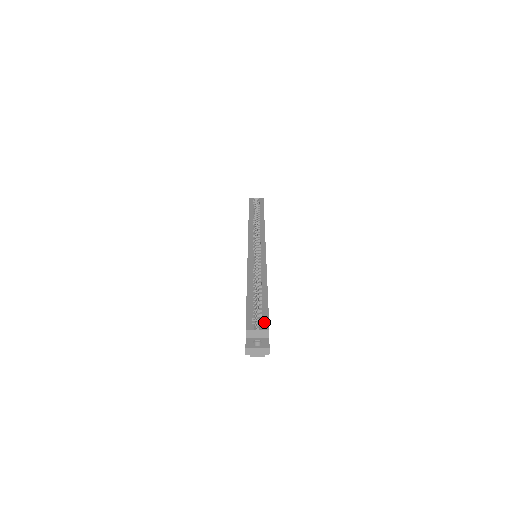
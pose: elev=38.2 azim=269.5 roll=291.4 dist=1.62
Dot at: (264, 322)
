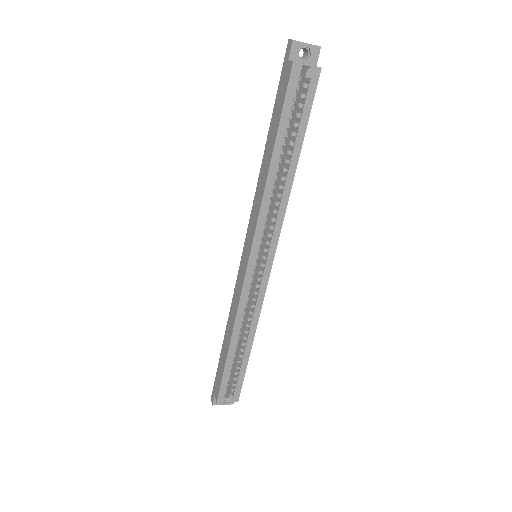
Dot at: (236, 393)
